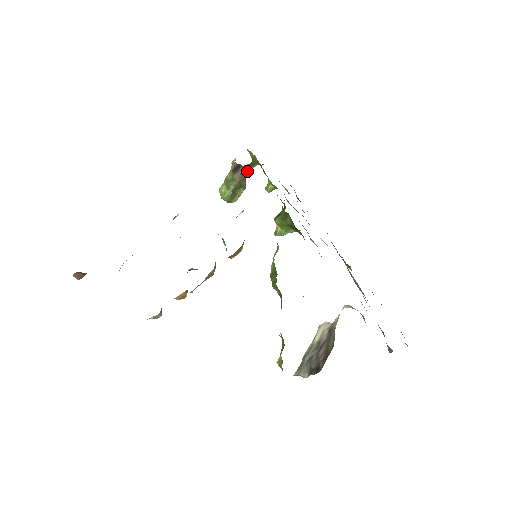
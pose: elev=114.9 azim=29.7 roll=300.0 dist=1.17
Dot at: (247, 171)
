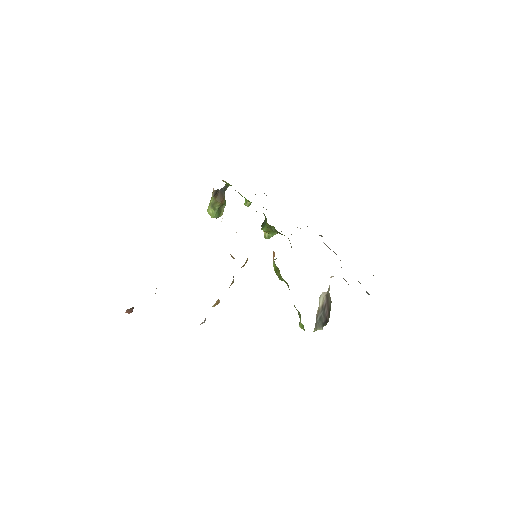
Dot at: (224, 192)
